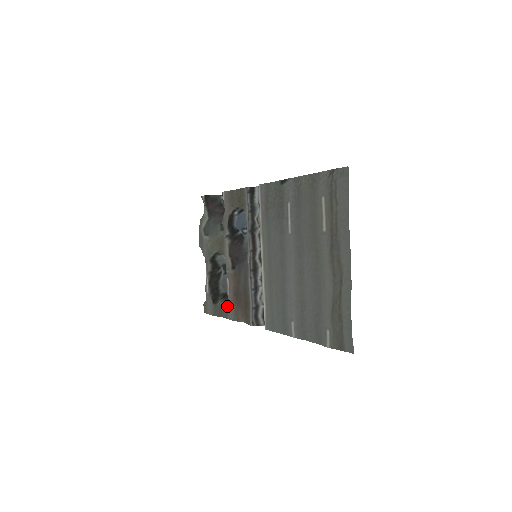
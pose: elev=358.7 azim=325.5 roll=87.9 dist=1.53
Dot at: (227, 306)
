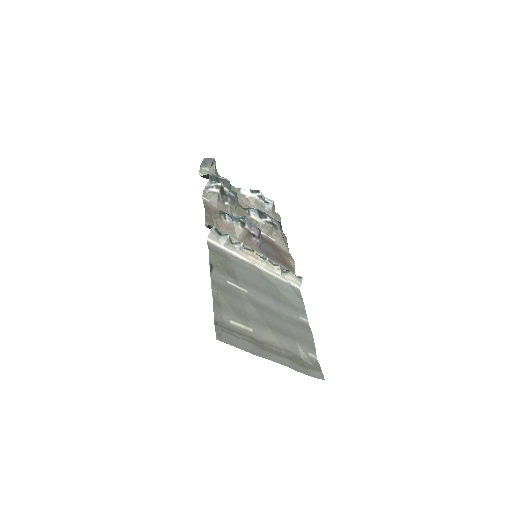
Dot at: occluded
